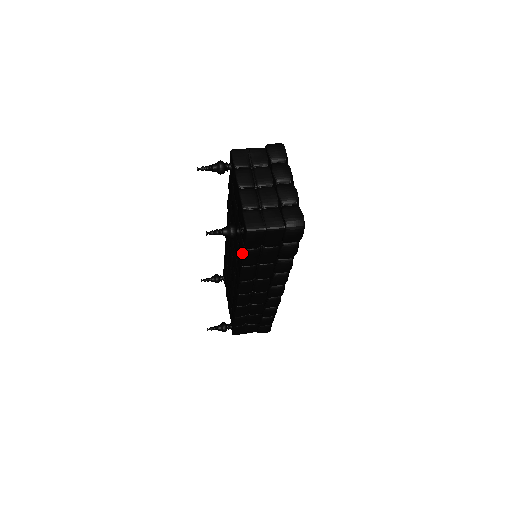
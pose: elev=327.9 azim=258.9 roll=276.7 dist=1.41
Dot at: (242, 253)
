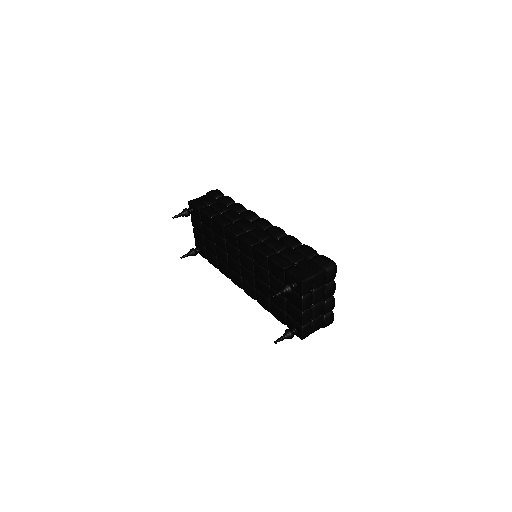
Dot at: (280, 320)
